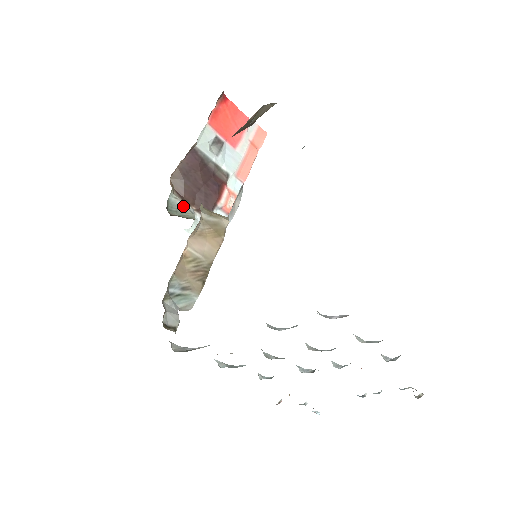
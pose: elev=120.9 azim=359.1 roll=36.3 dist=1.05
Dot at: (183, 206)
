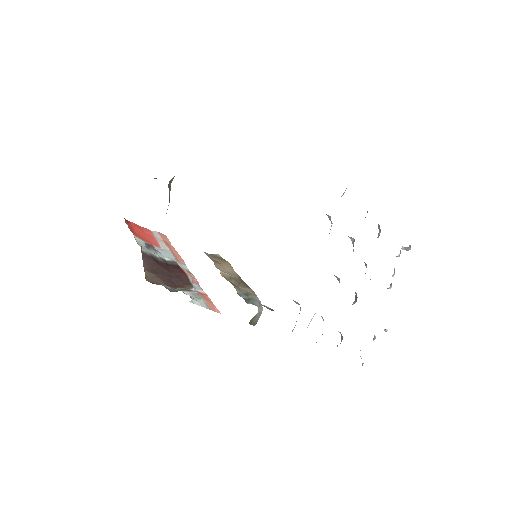
Dot at: occluded
